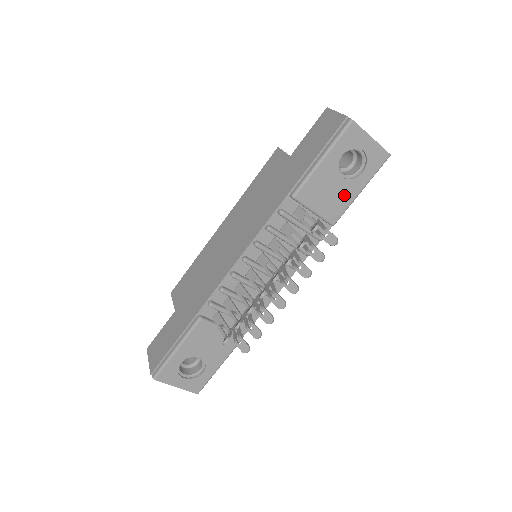
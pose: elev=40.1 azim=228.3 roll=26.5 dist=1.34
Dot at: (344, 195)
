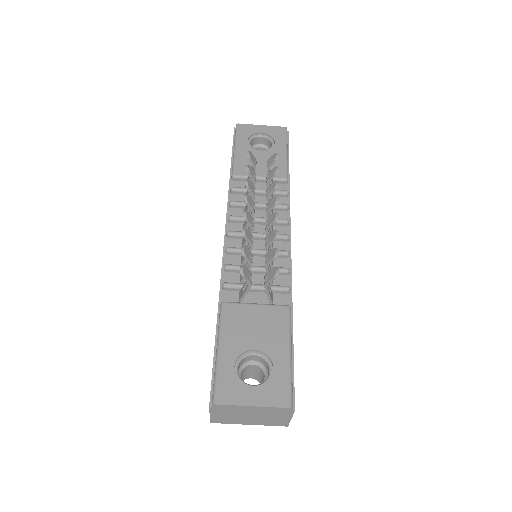
Dot at: occluded
